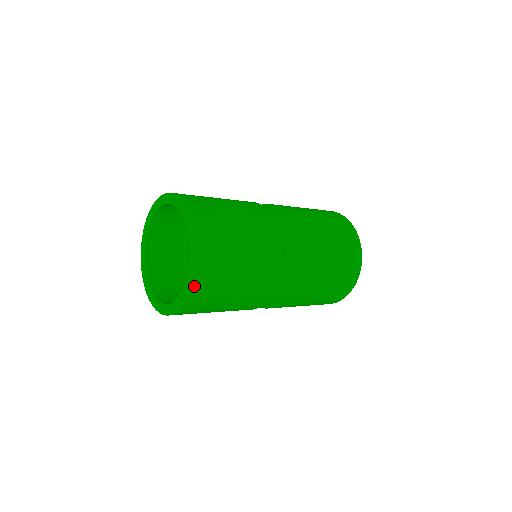
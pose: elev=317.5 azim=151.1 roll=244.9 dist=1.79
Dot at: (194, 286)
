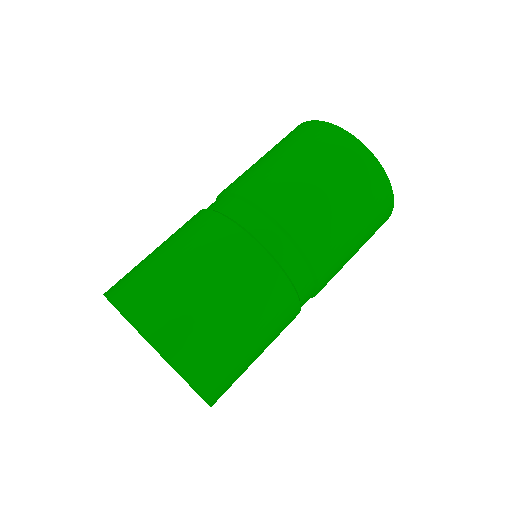
Dot at: occluded
